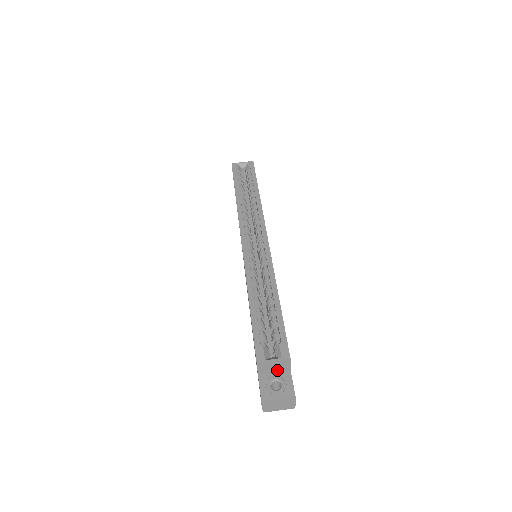
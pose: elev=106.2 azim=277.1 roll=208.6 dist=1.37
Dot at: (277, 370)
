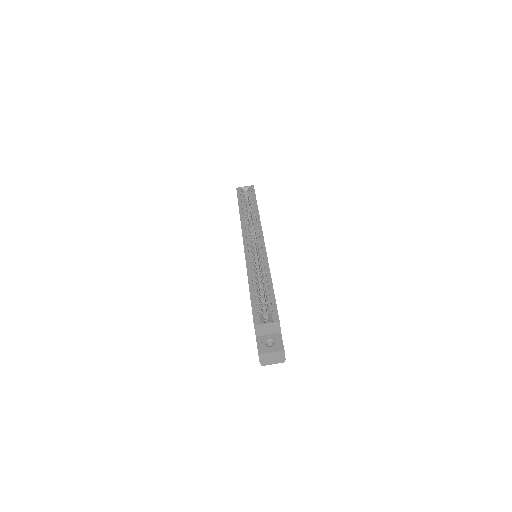
Dot at: (270, 333)
